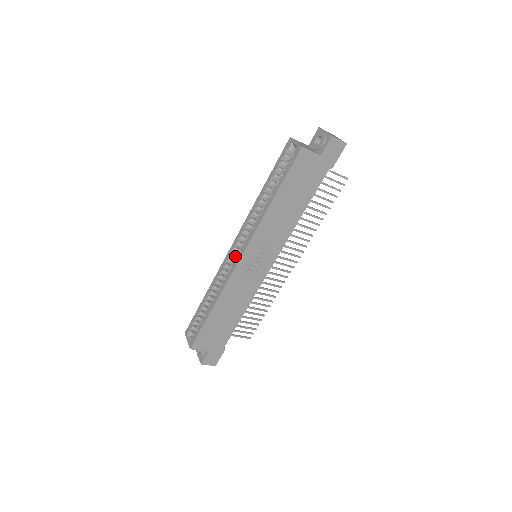
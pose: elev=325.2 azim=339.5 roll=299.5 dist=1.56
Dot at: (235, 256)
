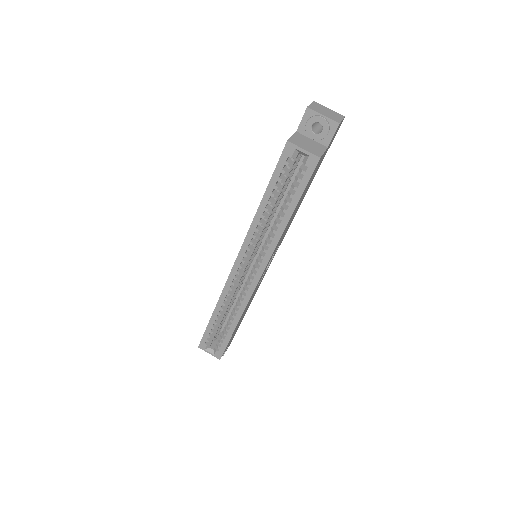
Dot at: (243, 273)
